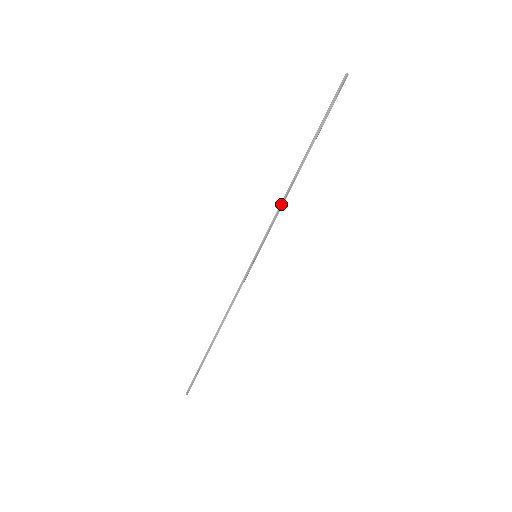
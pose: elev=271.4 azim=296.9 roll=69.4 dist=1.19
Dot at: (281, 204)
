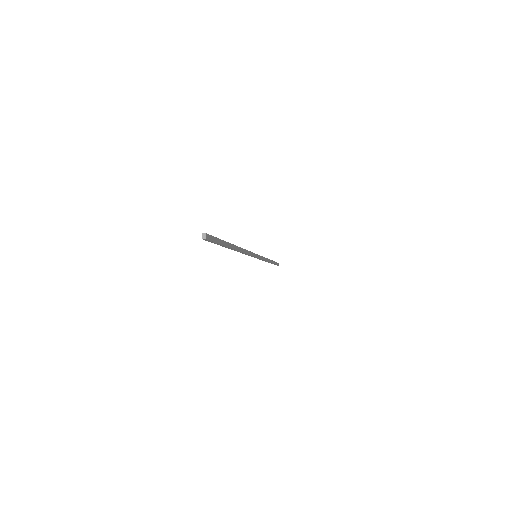
Dot at: occluded
